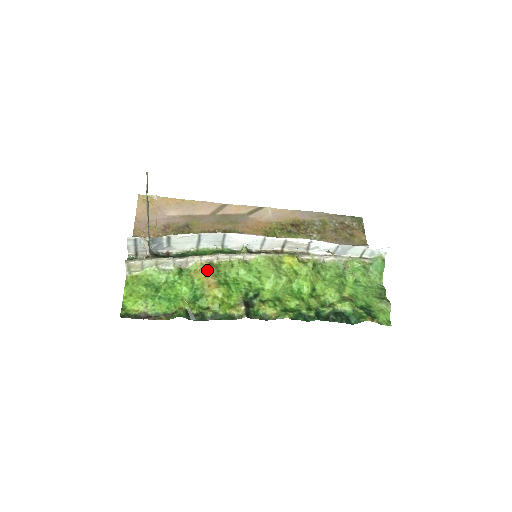
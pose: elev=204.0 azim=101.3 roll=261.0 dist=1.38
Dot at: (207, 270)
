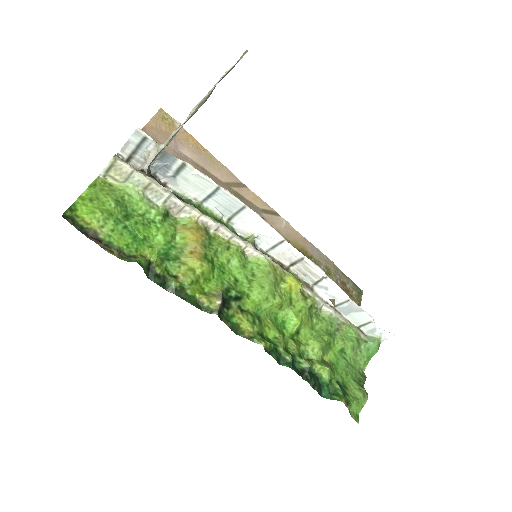
Dot at: (199, 233)
